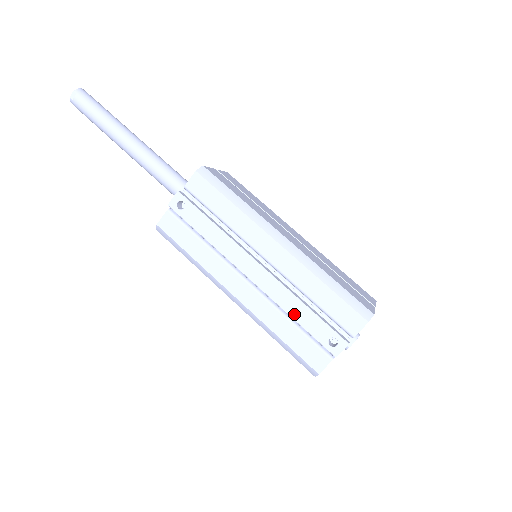
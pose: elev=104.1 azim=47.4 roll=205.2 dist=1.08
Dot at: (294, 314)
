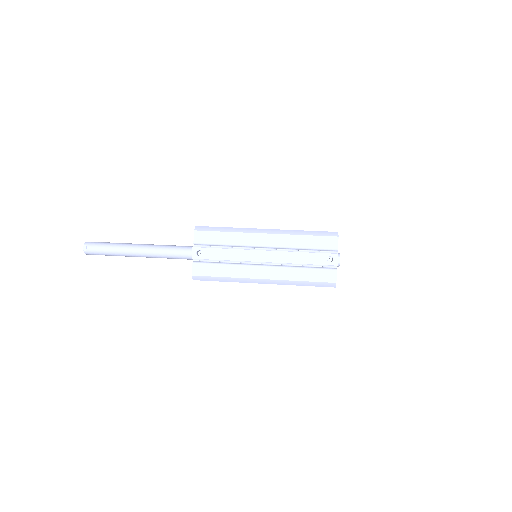
Dot at: (301, 261)
